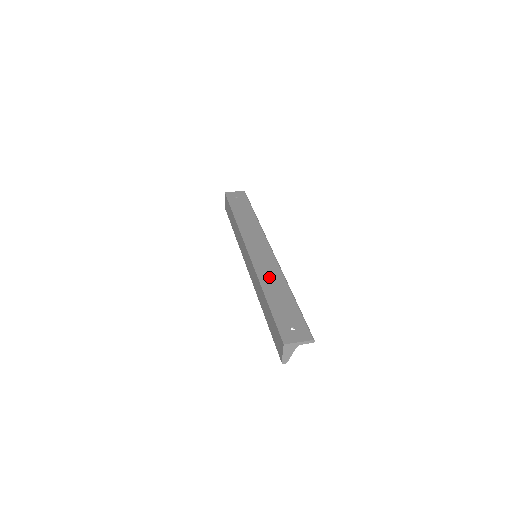
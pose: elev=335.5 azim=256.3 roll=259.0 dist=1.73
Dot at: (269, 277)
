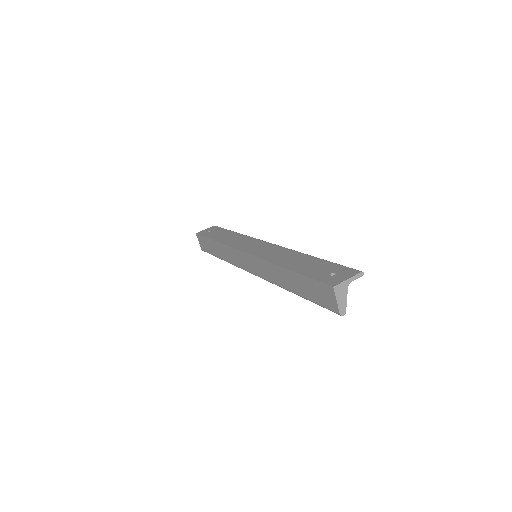
Dot at: (280, 257)
